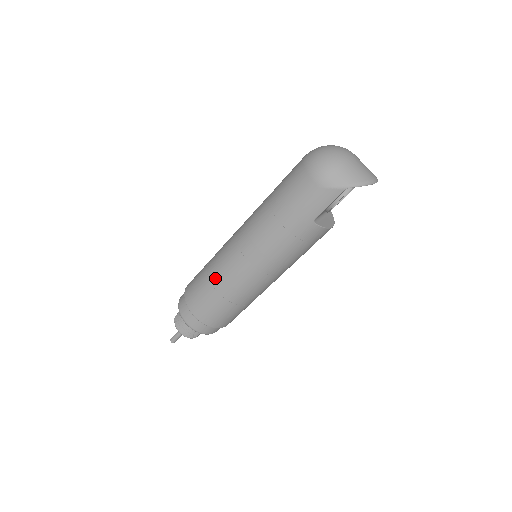
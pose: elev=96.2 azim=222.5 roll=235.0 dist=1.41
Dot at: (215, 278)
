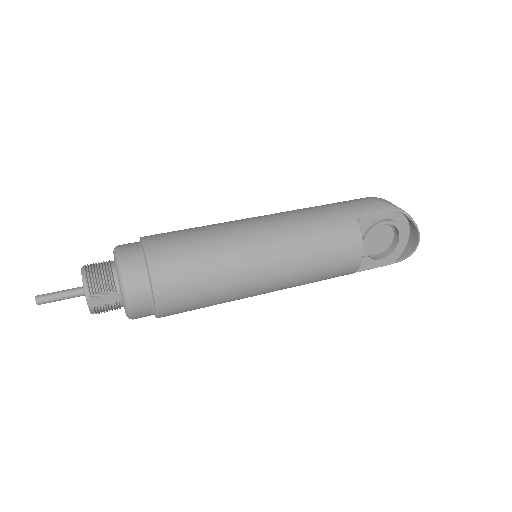
Dot at: (209, 225)
